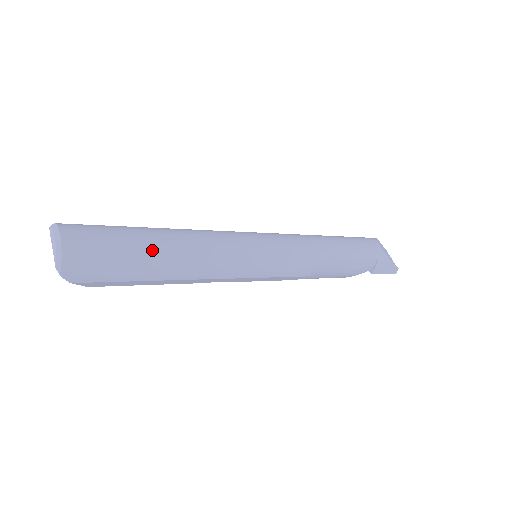
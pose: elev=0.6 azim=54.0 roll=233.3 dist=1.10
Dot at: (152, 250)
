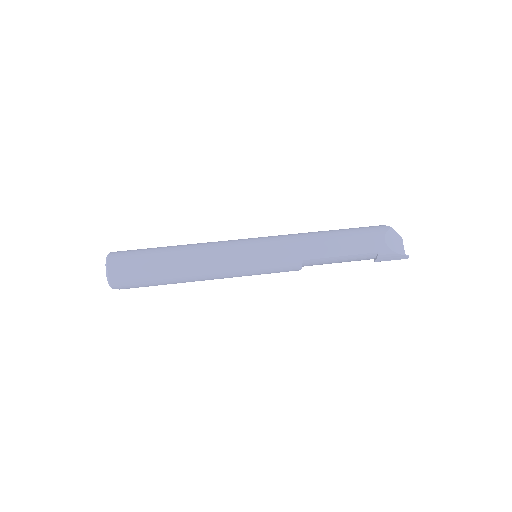
Dot at: (164, 271)
